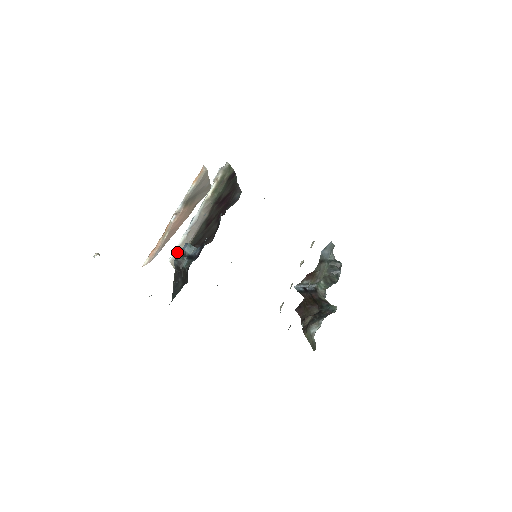
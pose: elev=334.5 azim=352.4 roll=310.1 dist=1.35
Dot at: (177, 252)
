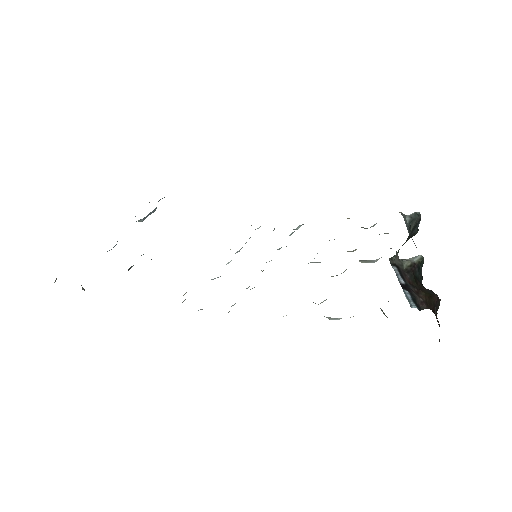
Dot at: occluded
